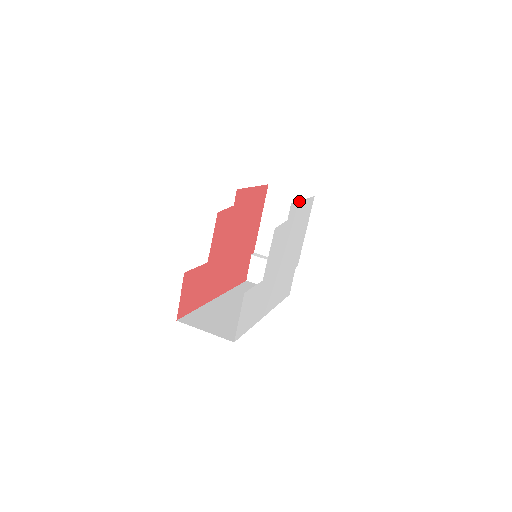
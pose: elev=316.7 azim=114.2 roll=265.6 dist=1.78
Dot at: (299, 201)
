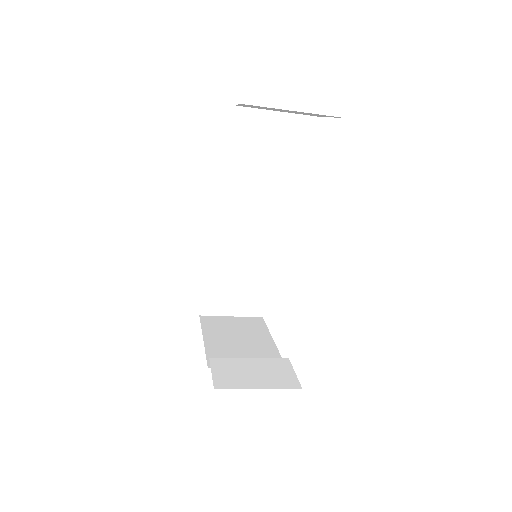
Dot at: occluded
